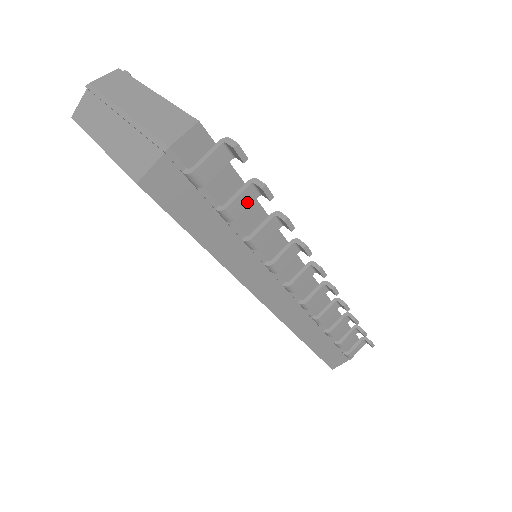
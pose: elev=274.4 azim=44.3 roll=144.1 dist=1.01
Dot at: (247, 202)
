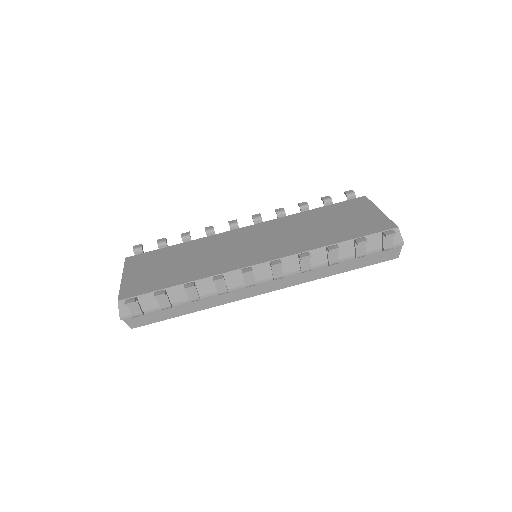
Dot at: (165, 299)
